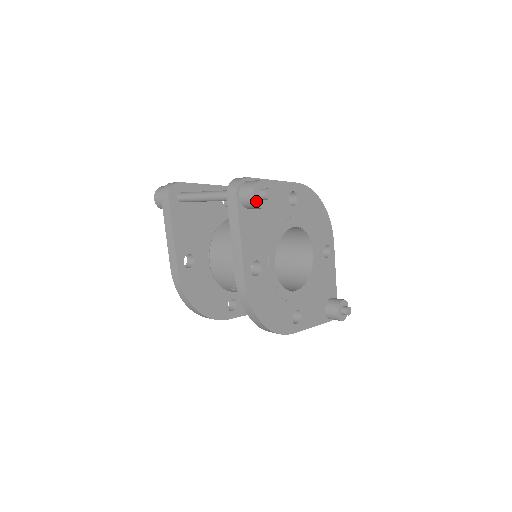
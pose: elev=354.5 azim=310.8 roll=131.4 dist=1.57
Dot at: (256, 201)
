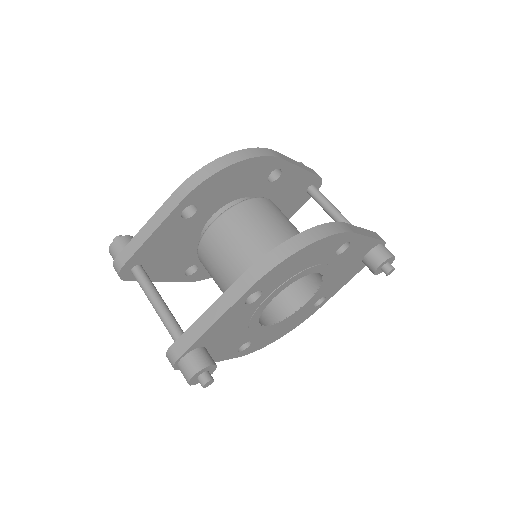
Dot at: occluded
